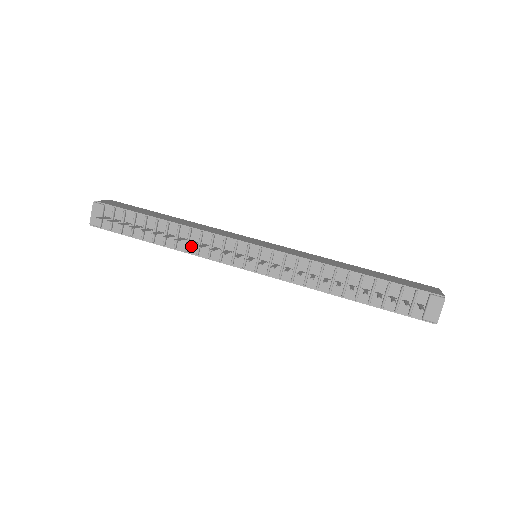
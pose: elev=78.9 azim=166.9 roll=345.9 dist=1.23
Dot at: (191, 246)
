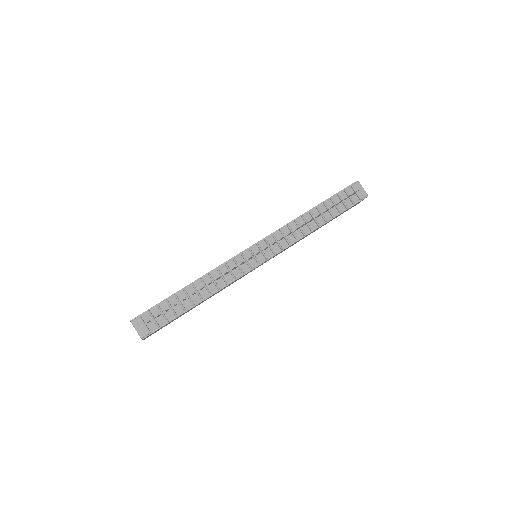
Dot at: (219, 283)
